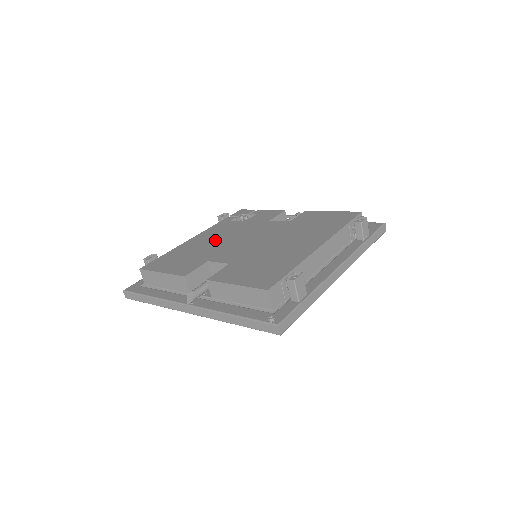
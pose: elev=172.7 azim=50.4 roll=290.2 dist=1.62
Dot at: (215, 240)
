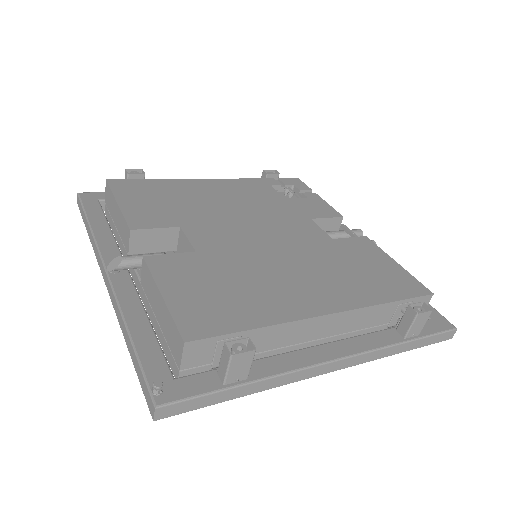
Dot at: (224, 201)
